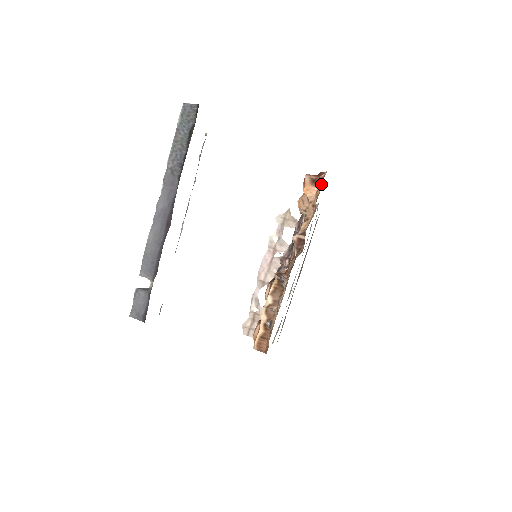
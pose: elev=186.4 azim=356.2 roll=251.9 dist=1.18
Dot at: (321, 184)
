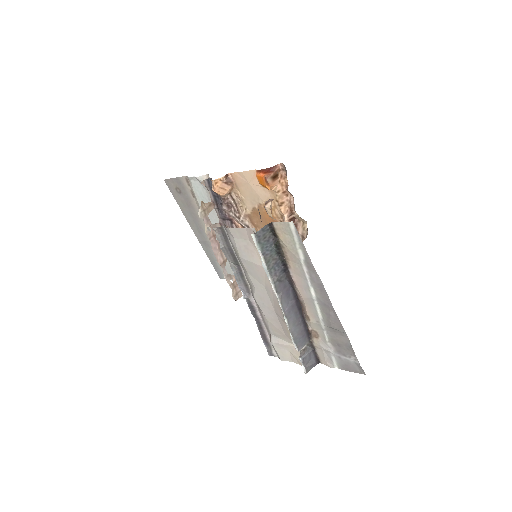
Dot at: (281, 175)
